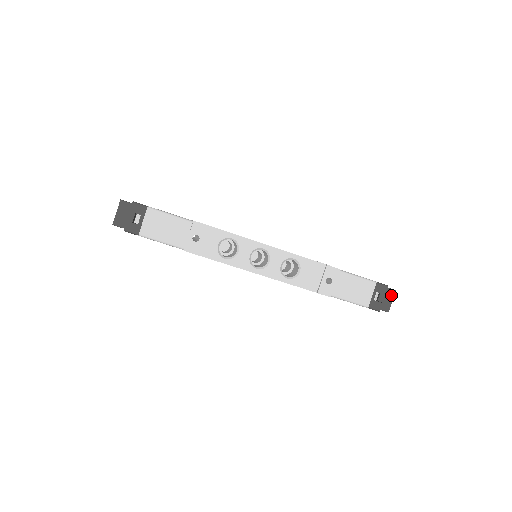
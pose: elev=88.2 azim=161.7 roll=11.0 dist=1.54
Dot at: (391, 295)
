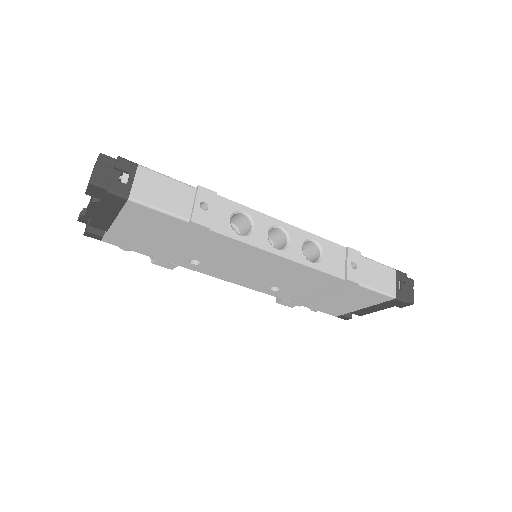
Dot at: (410, 284)
